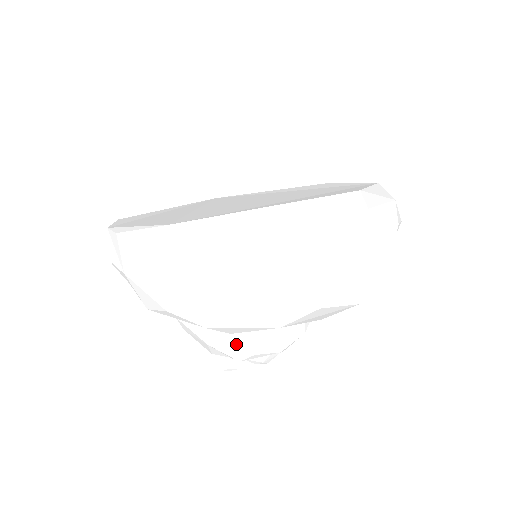
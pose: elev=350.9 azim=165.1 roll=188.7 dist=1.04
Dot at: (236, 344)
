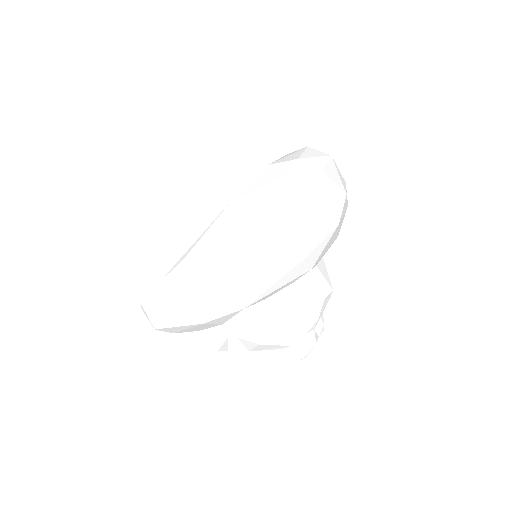
Dot at: (310, 299)
